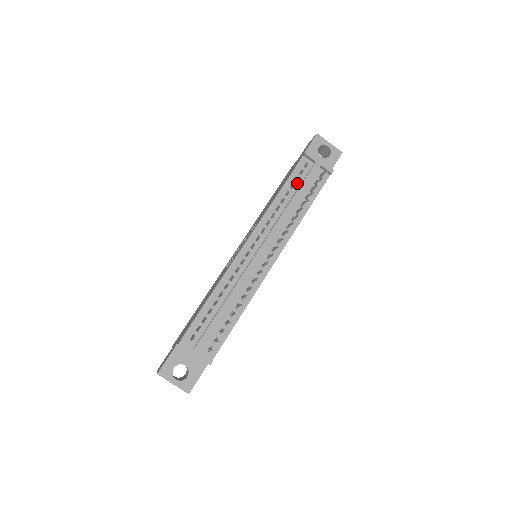
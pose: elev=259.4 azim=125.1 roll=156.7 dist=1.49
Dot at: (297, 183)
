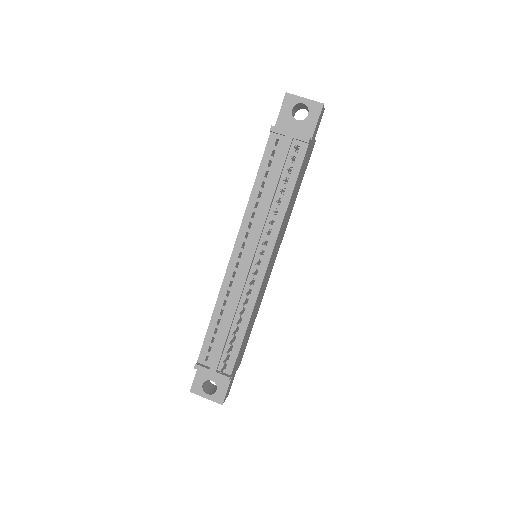
Dot at: (271, 168)
